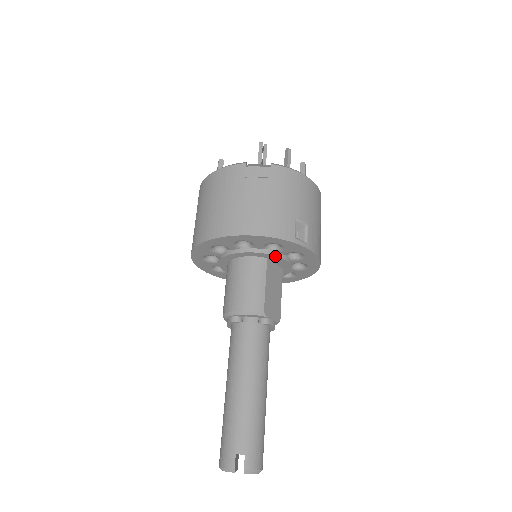
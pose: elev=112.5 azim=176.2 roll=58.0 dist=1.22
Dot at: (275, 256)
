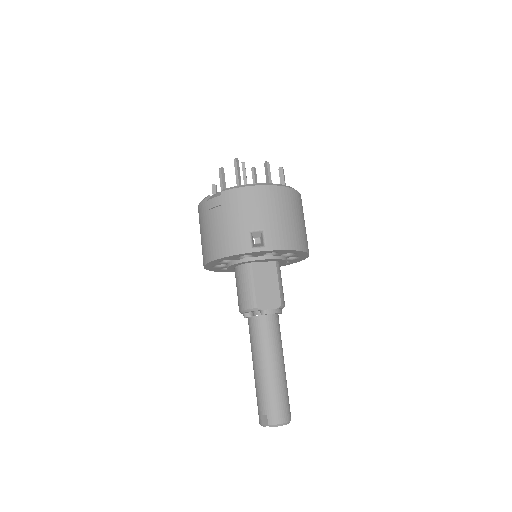
Dot at: (254, 260)
